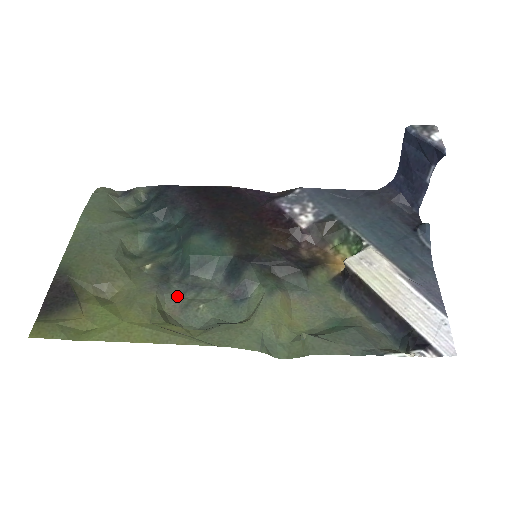
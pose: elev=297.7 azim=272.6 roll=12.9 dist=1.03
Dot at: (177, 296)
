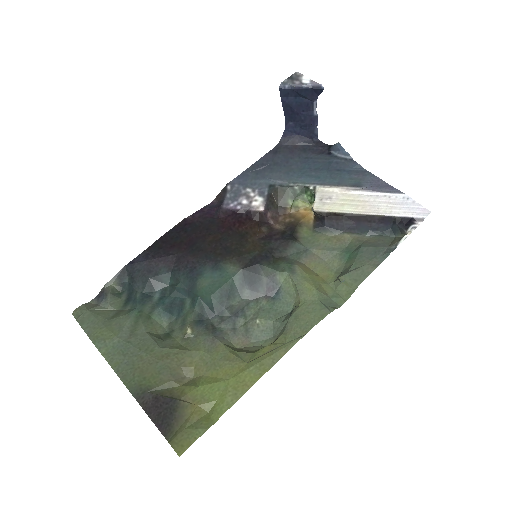
Dot at: (232, 331)
